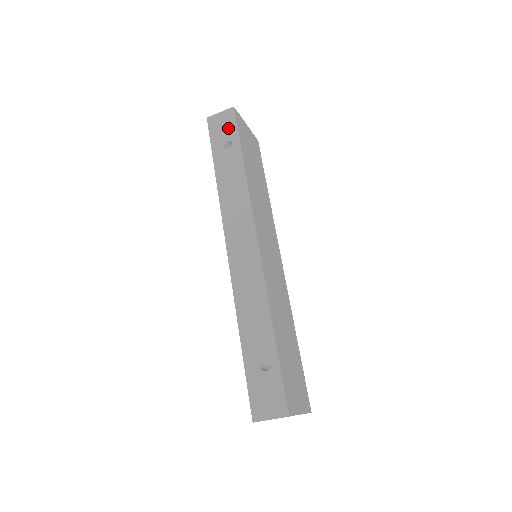
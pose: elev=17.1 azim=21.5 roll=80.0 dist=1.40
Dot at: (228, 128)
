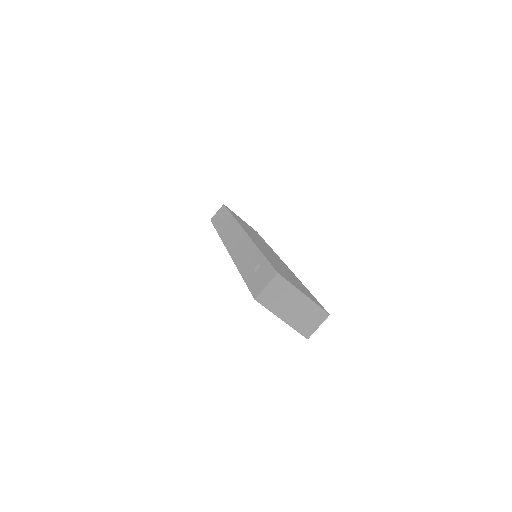
Dot at: (222, 212)
